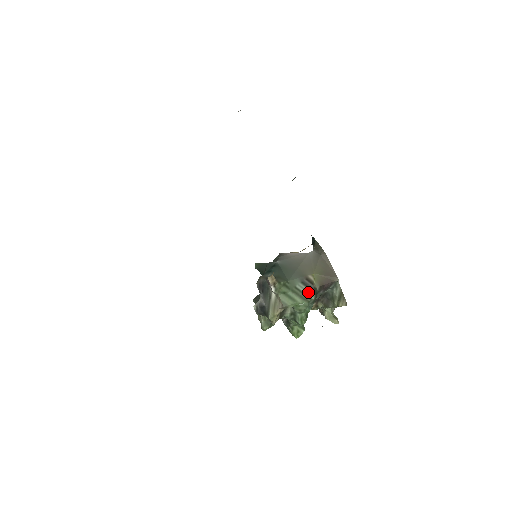
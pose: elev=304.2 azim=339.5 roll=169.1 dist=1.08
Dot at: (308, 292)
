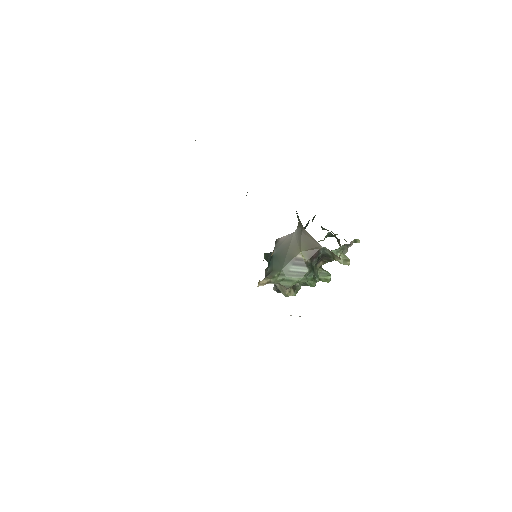
Dot at: (301, 269)
